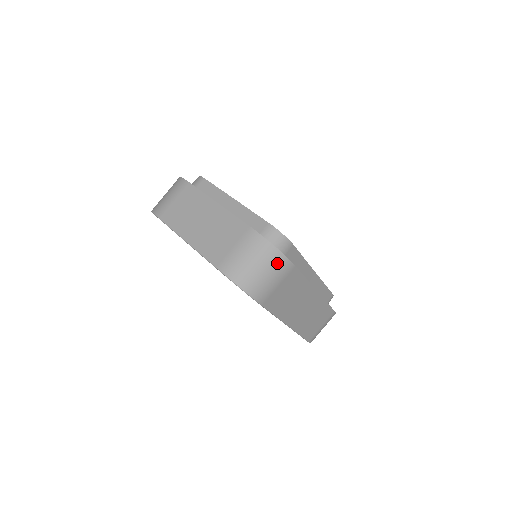
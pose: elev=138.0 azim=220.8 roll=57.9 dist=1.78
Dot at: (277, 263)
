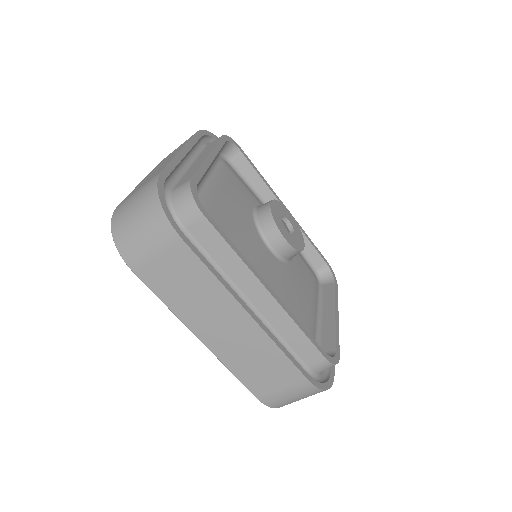
Dot at: (155, 222)
